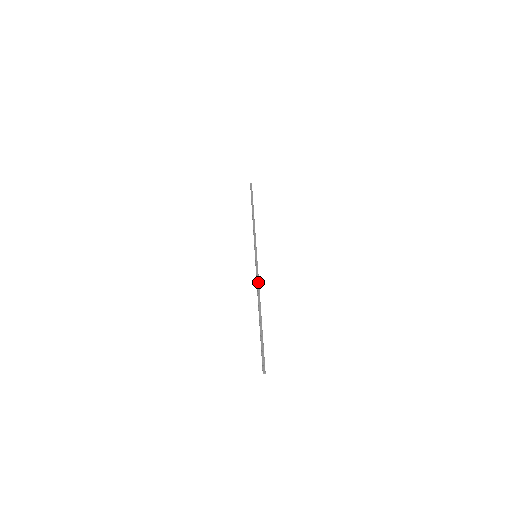
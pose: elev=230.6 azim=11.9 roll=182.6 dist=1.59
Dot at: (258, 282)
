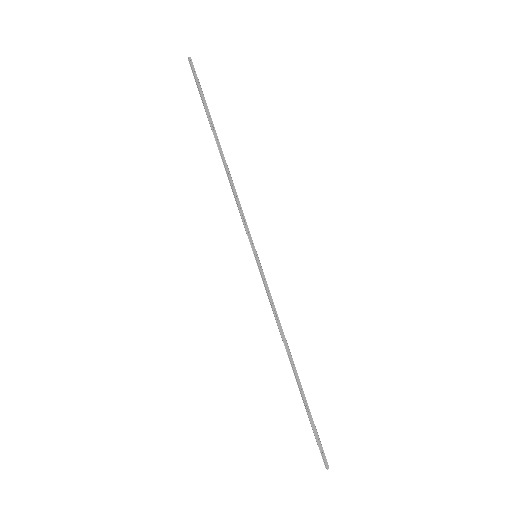
Dot at: (276, 314)
